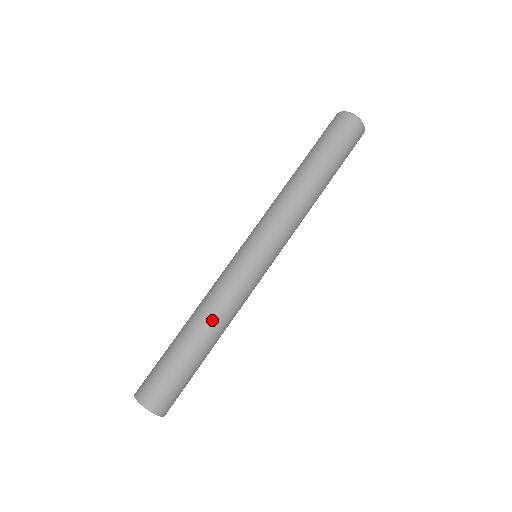
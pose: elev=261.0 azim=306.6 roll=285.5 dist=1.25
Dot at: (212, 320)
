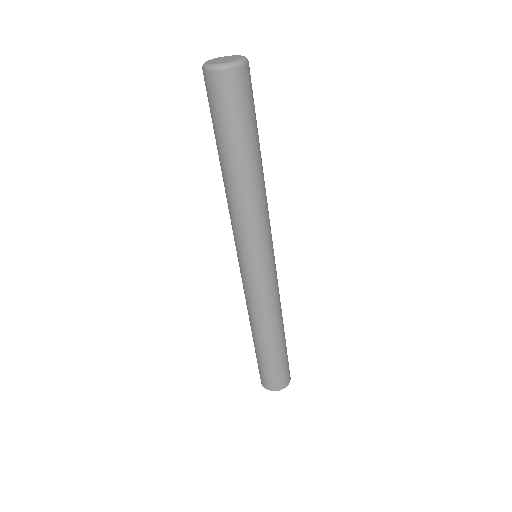
Dot at: (265, 327)
